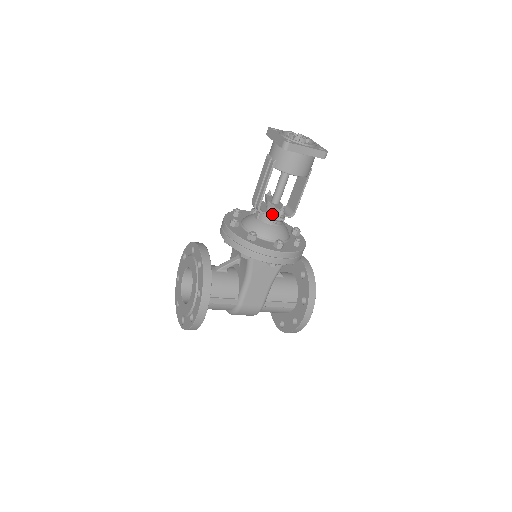
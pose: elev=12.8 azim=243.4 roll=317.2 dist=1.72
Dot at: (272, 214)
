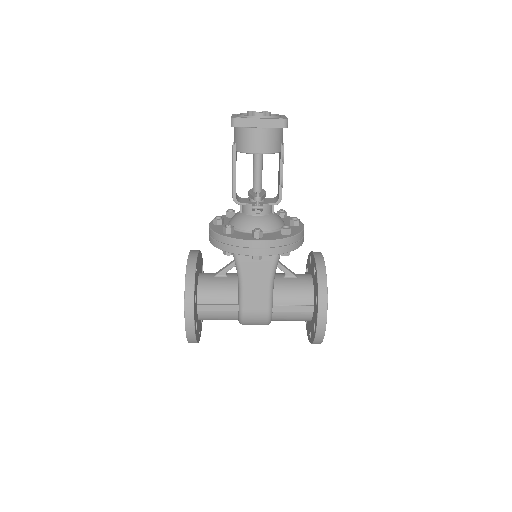
Dot at: (251, 203)
